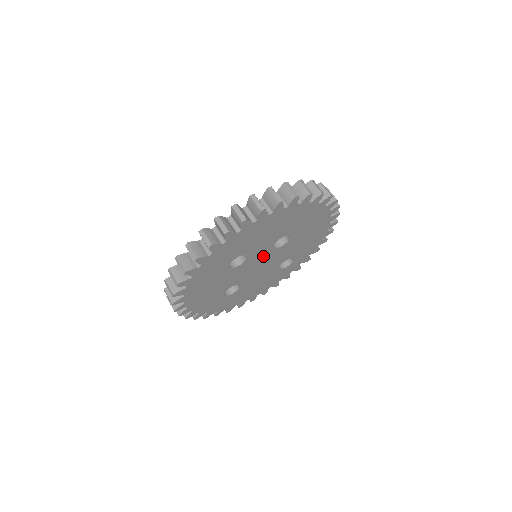
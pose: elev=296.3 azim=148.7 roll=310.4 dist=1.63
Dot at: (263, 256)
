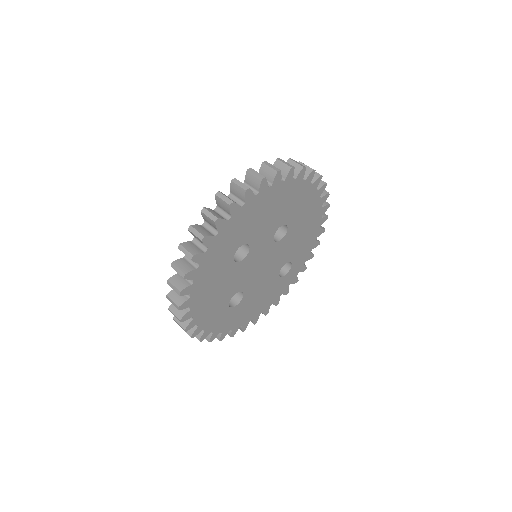
Dot at: (264, 251)
